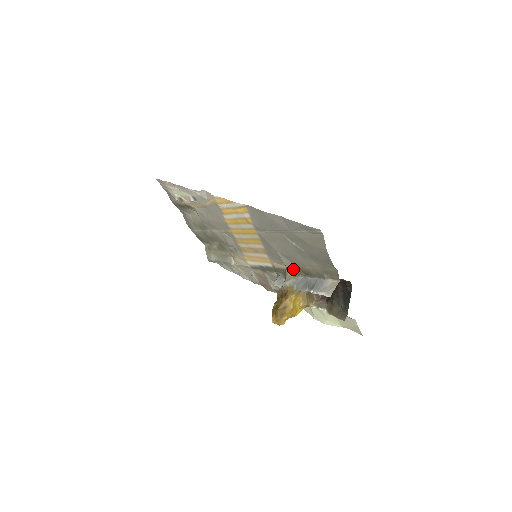
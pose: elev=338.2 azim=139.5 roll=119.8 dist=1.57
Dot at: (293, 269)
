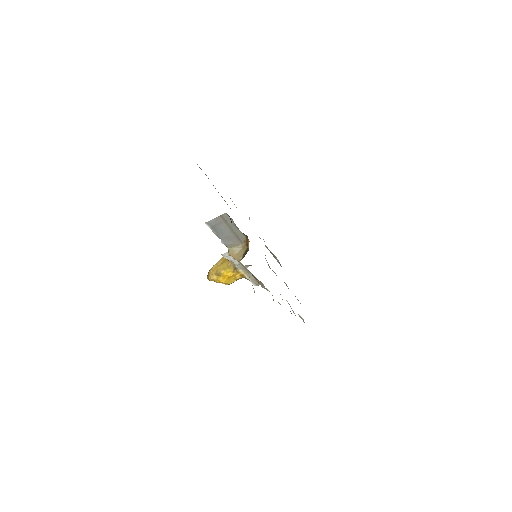
Dot at: occluded
